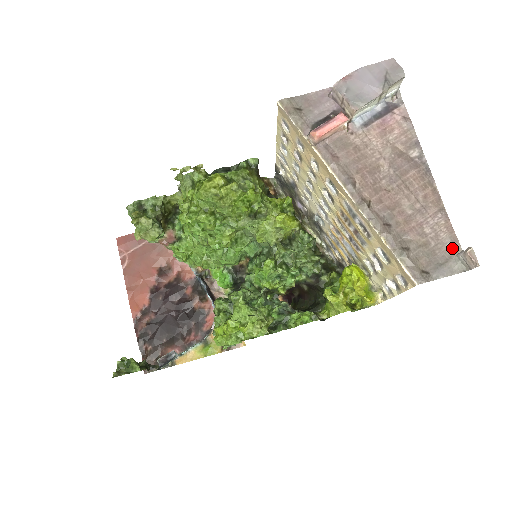
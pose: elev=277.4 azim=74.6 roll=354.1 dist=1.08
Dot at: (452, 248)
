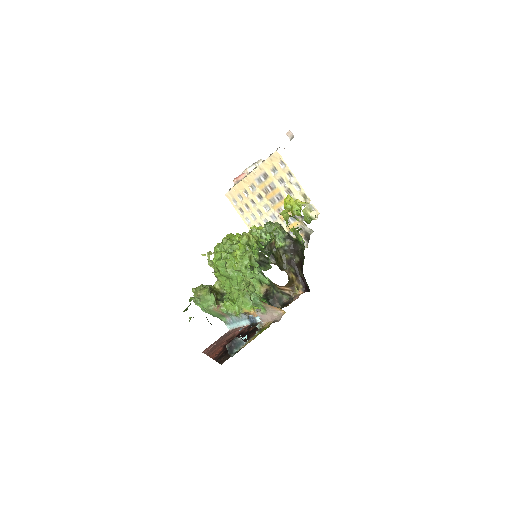
Dot at: occluded
